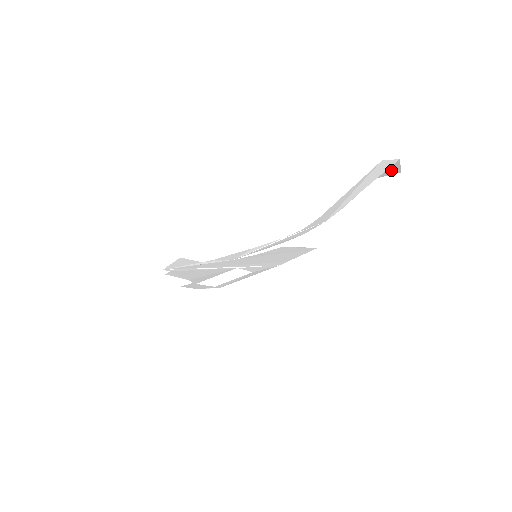
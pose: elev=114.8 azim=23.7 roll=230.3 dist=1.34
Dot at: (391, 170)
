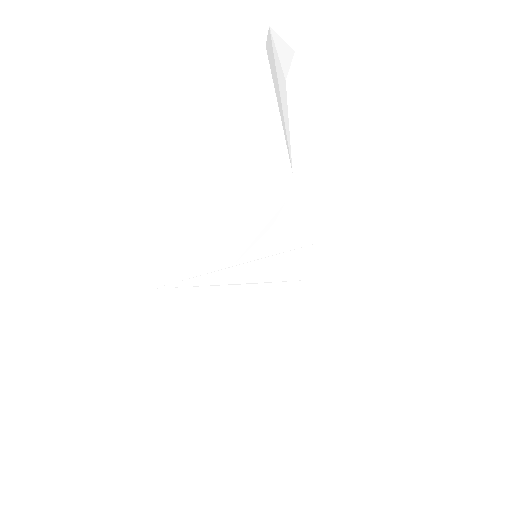
Dot at: (283, 53)
